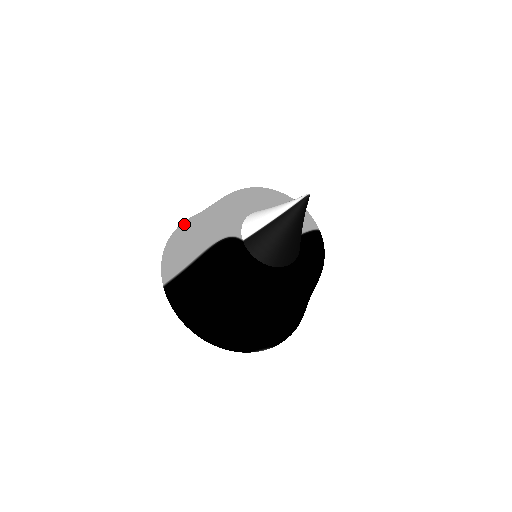
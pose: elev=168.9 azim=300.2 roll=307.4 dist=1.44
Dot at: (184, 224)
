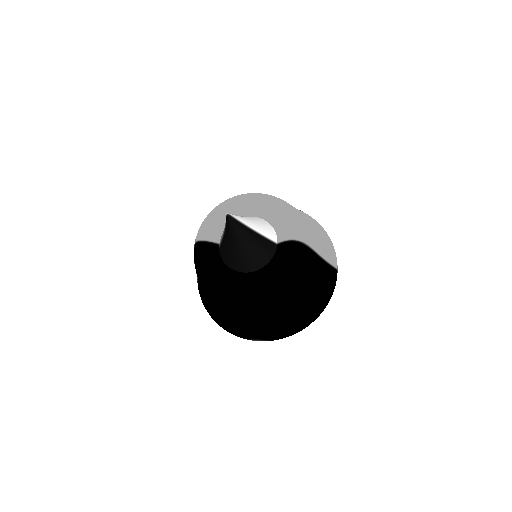
Dot at: occluded
